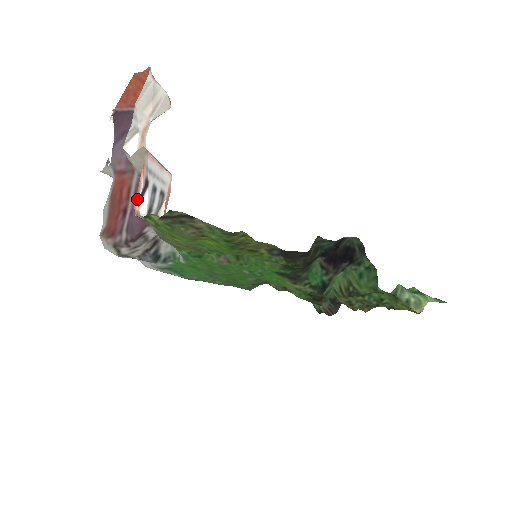
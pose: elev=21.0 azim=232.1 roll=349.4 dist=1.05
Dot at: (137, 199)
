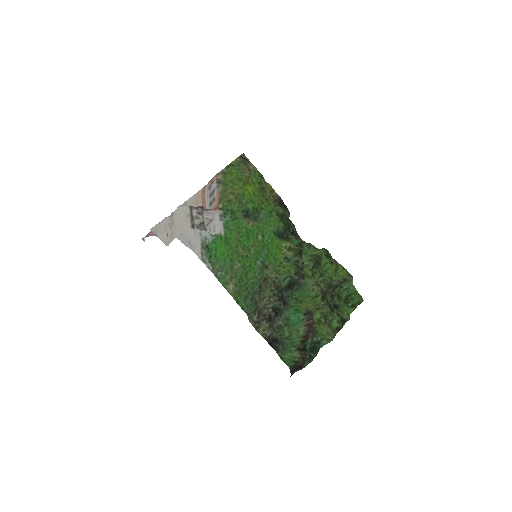
Dot at: (212, 179)
